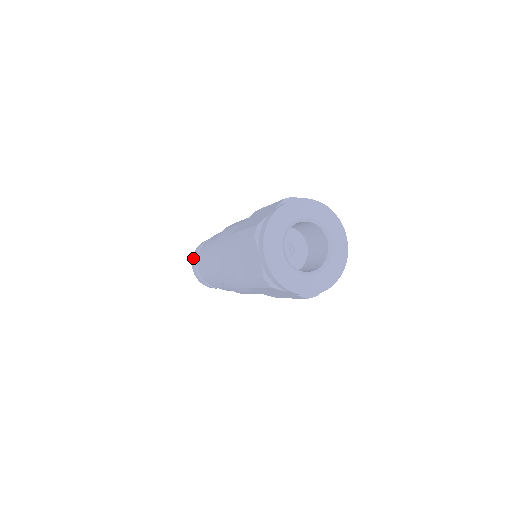
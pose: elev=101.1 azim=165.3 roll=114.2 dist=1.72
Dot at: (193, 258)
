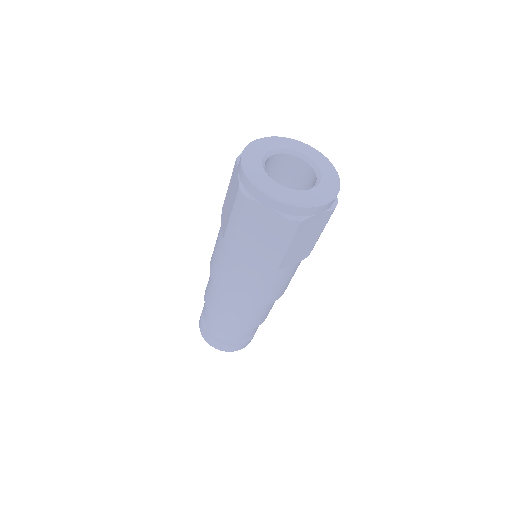
Dot at: (205, 337)
